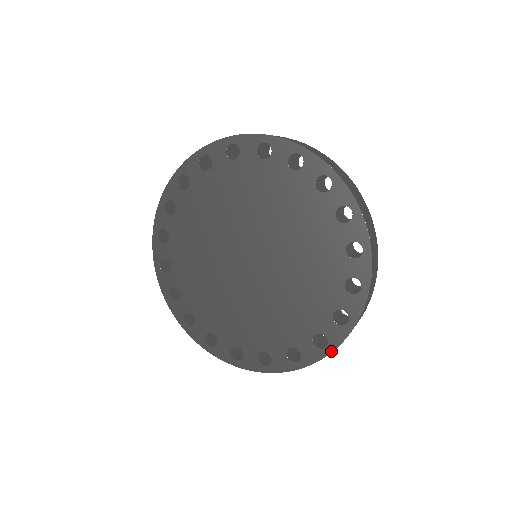
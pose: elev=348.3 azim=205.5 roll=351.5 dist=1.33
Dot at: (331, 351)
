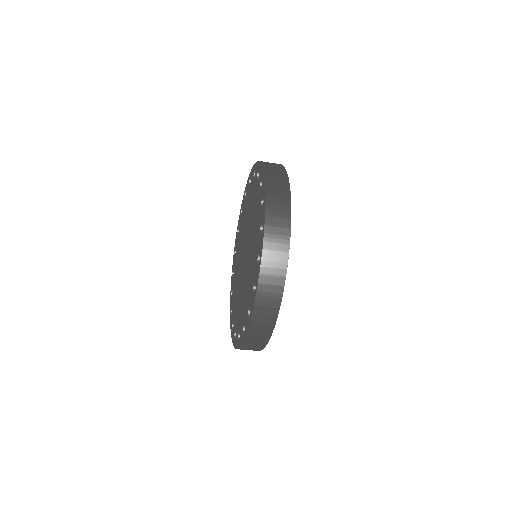
Dot at: (261, 257)
